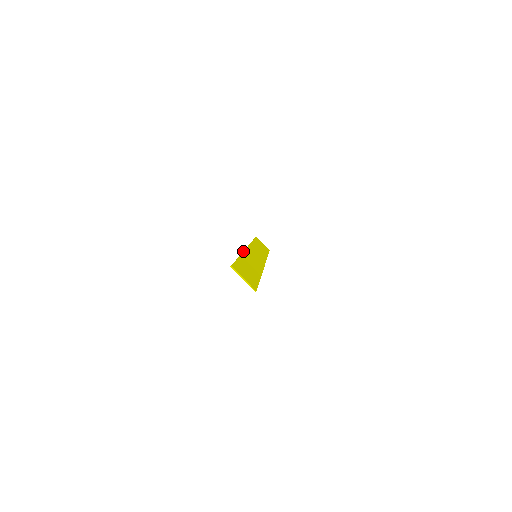
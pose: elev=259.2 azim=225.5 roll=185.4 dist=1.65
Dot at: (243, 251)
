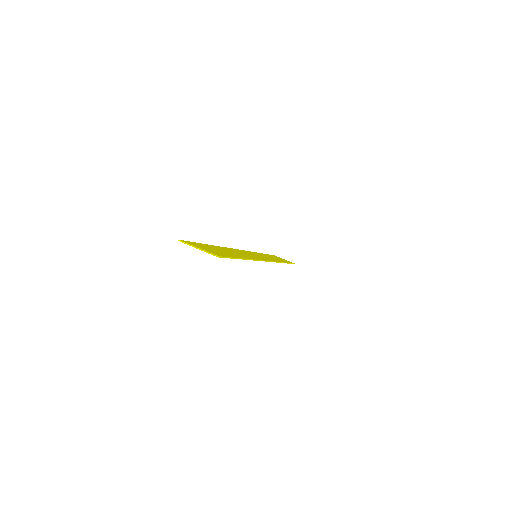
Dot at: occluded
